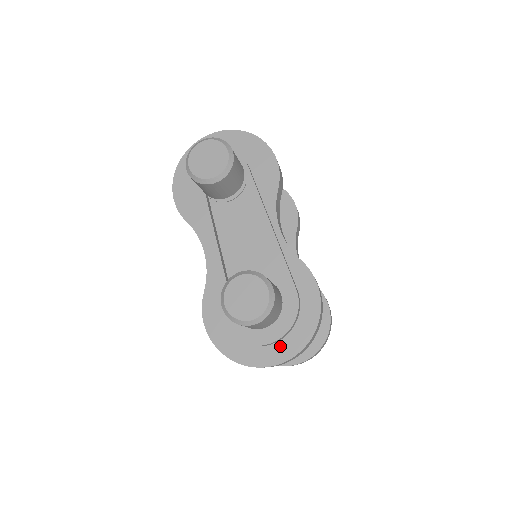
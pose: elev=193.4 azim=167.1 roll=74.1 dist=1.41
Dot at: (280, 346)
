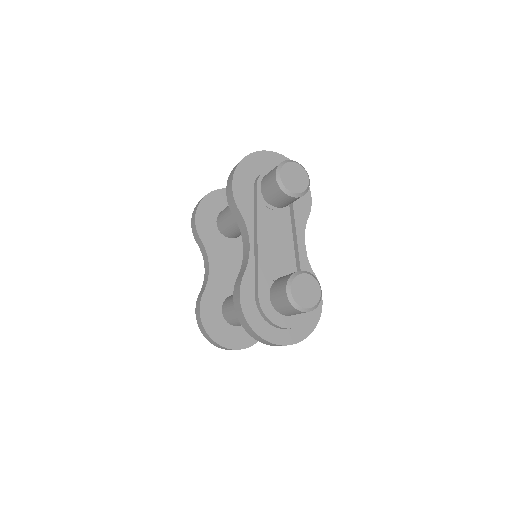
Dot at: (292, 332)
